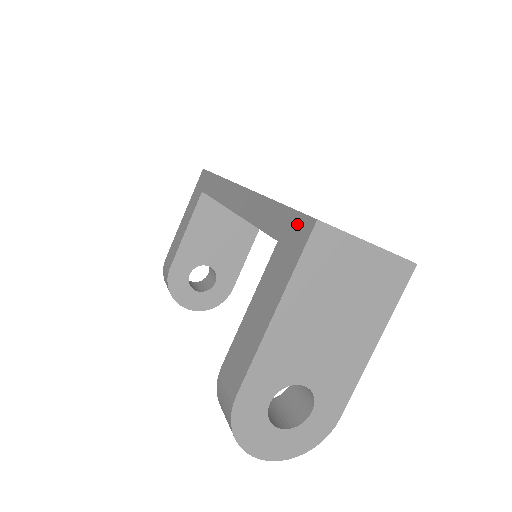
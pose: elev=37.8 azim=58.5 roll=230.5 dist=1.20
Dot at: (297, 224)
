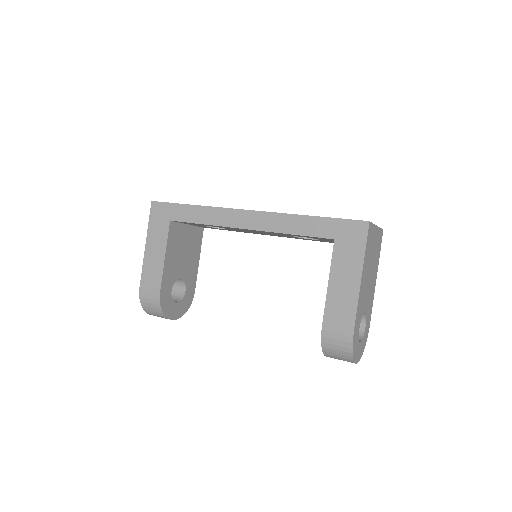
Dot at: (350, 226)
